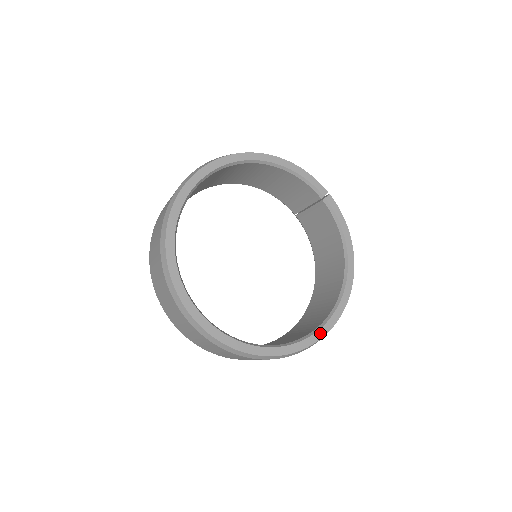
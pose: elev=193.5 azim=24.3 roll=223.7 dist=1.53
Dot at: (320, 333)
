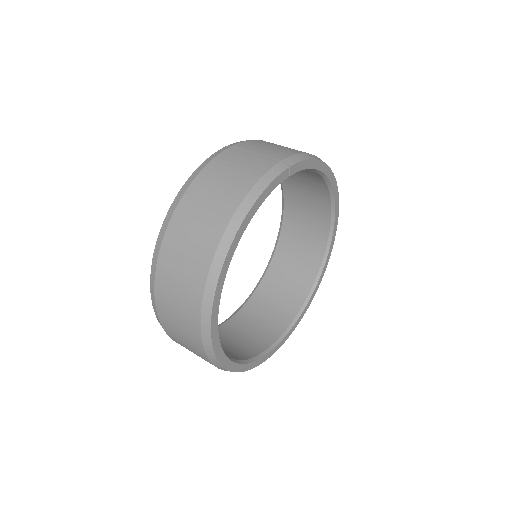
Dot at: (334, 236)
